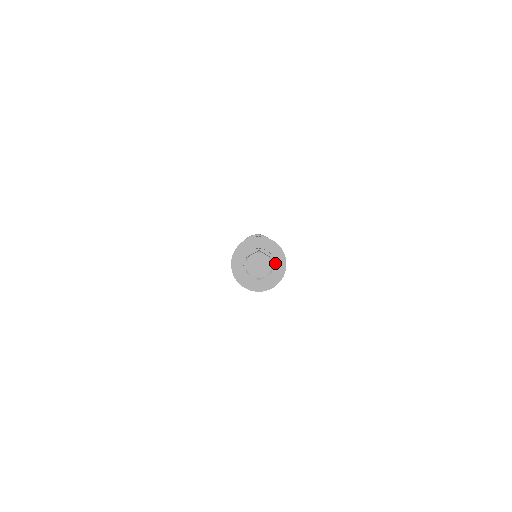
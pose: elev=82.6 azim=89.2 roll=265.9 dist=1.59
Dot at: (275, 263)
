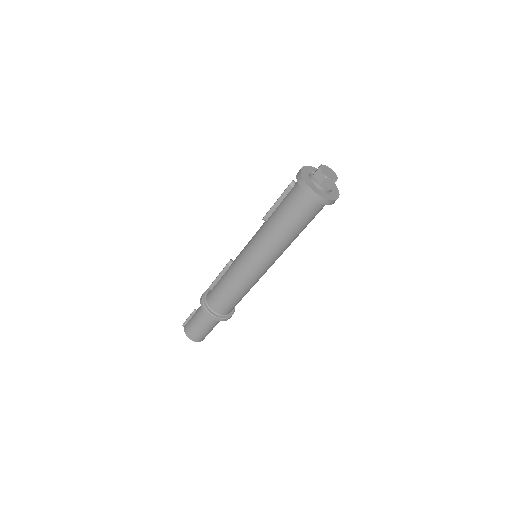
Dot at: (332, 191)
